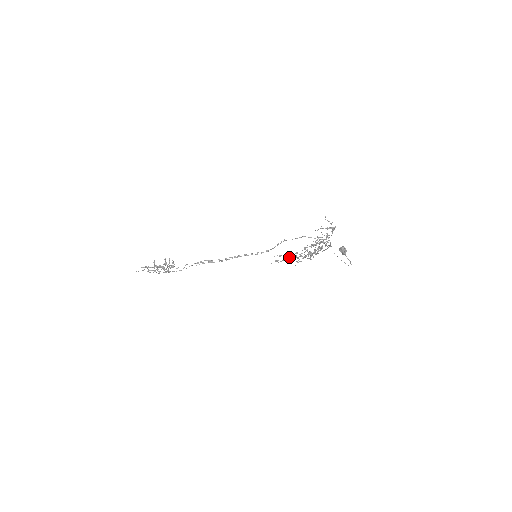
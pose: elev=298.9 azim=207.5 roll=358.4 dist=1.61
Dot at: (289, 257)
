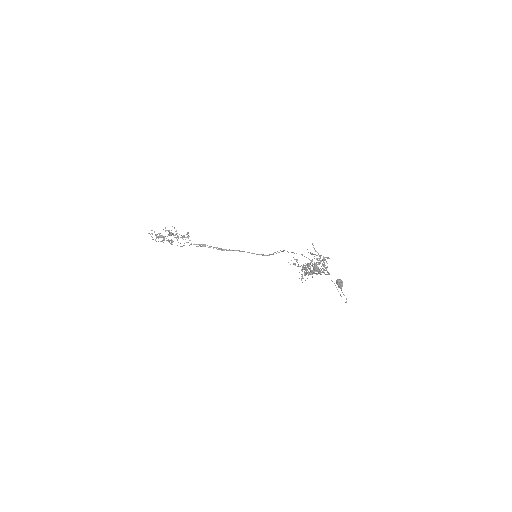
Dot at: occluded
